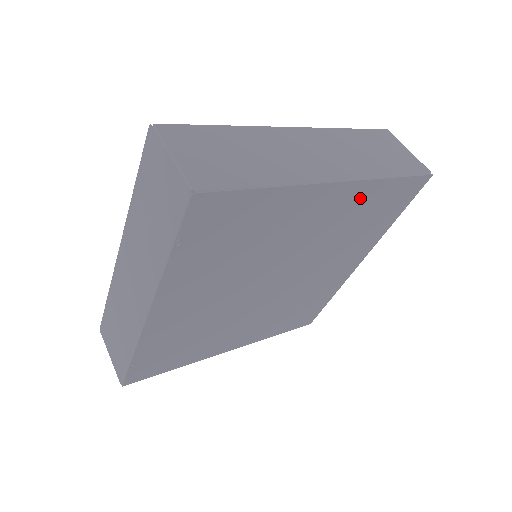
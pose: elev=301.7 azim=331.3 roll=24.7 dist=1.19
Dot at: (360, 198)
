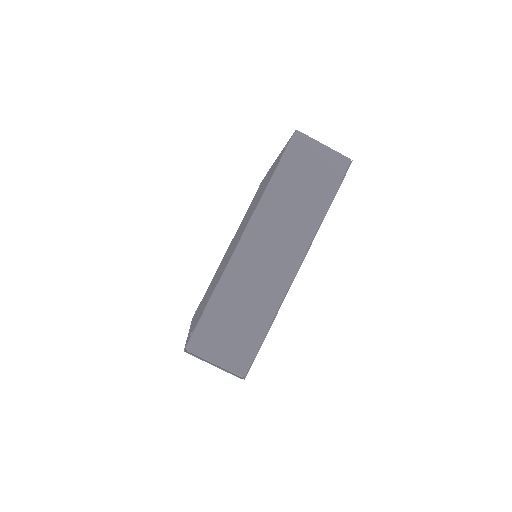
Dot at: occluded
